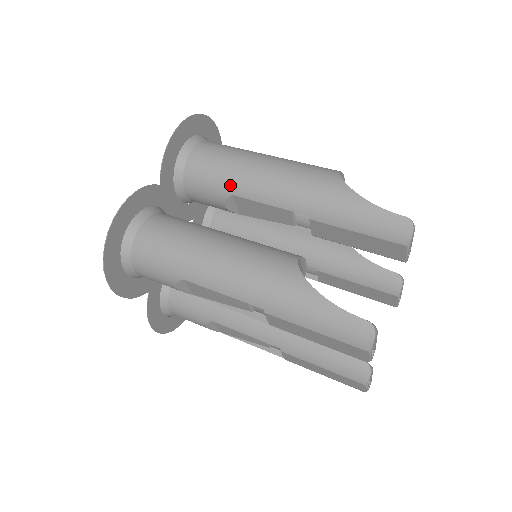
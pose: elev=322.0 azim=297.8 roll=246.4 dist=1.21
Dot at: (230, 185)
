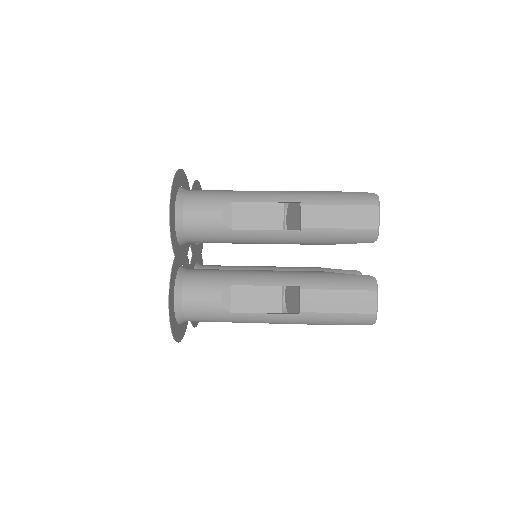
Dot at: occluded
